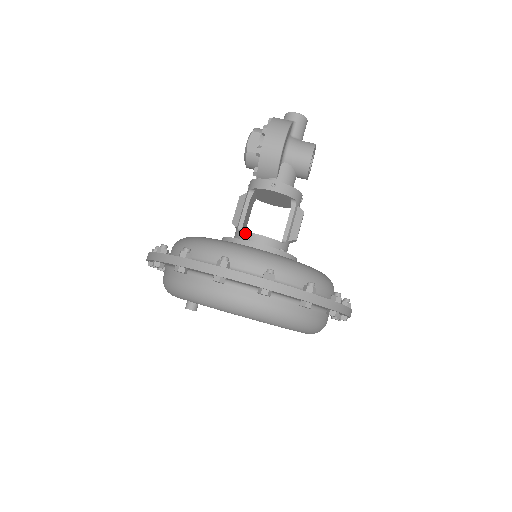
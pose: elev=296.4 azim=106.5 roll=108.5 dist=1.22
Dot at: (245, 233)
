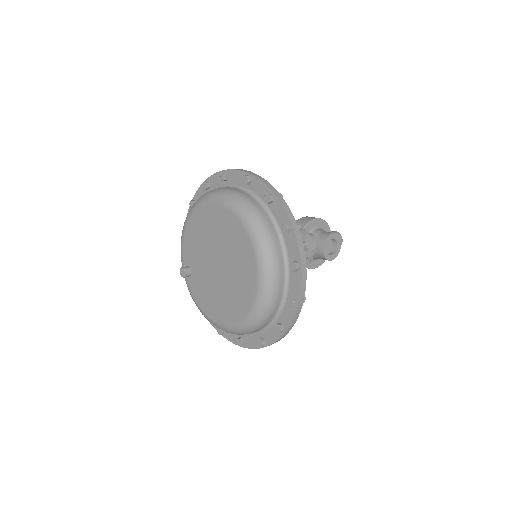
Dot at: occluded
